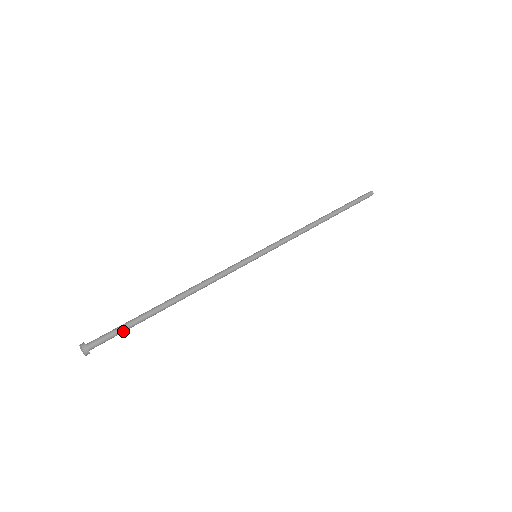
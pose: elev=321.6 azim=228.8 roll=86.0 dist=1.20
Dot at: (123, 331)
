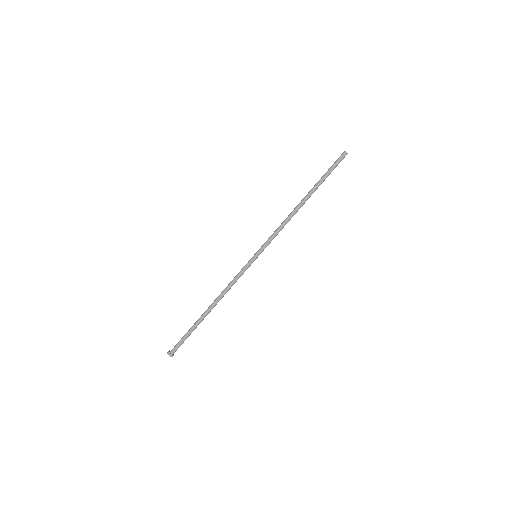
Dot at: (187, 337)
